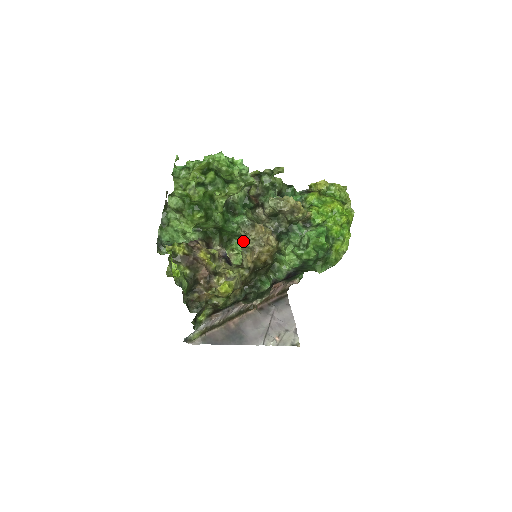
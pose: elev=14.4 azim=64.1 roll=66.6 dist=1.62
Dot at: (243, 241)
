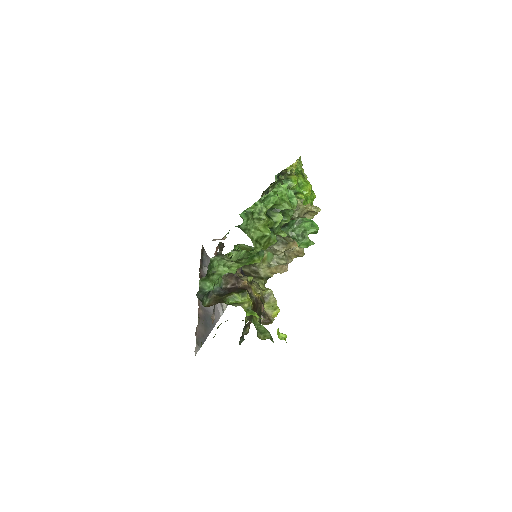
Dot at: (272, 258)
